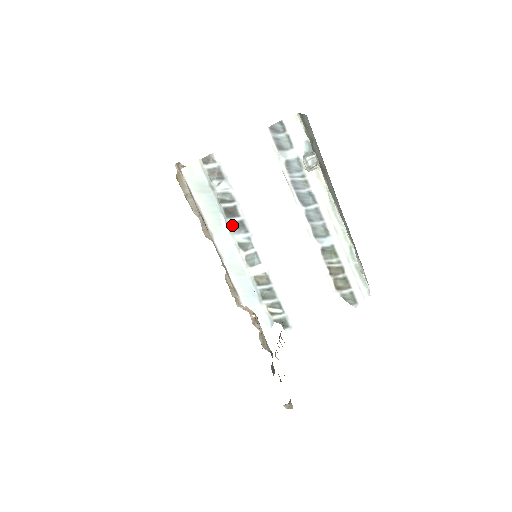
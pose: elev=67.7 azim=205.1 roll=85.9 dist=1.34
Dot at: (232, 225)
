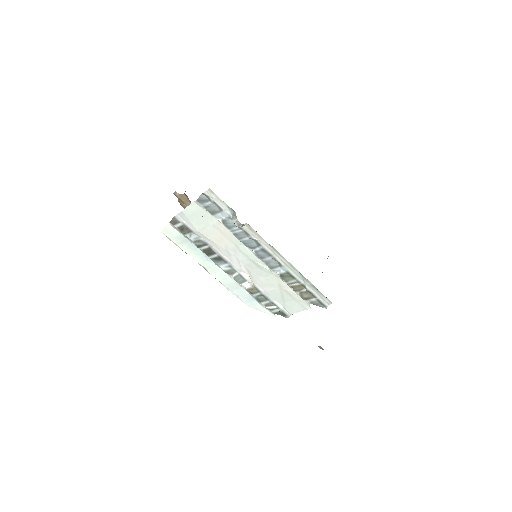
Dot at: (214, 260)
